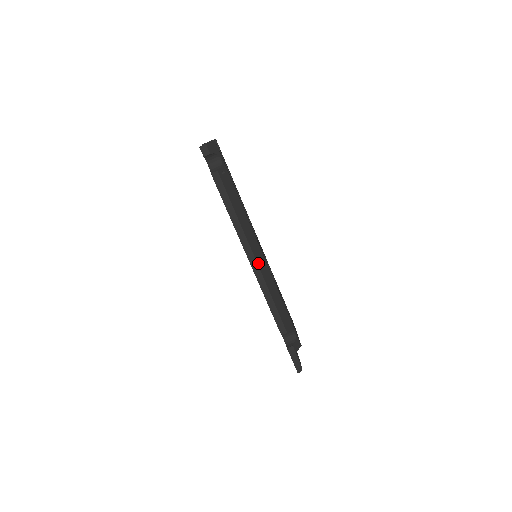
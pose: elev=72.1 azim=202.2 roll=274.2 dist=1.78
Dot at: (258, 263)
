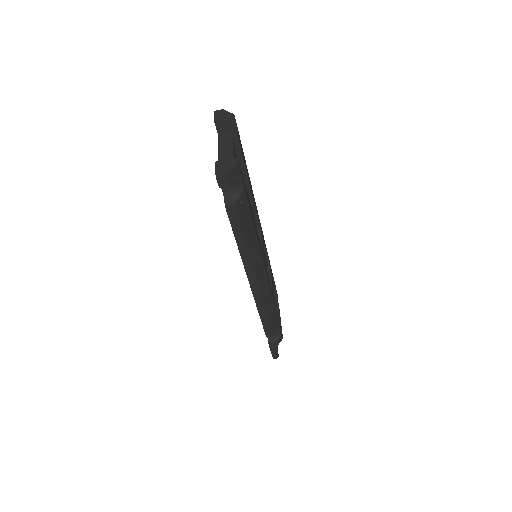
Dot at: (259, 286)
